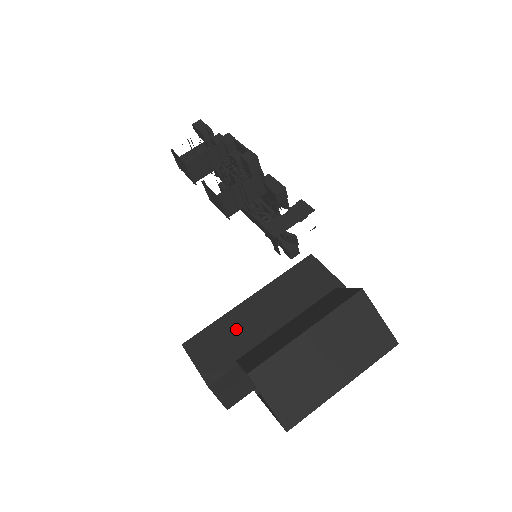
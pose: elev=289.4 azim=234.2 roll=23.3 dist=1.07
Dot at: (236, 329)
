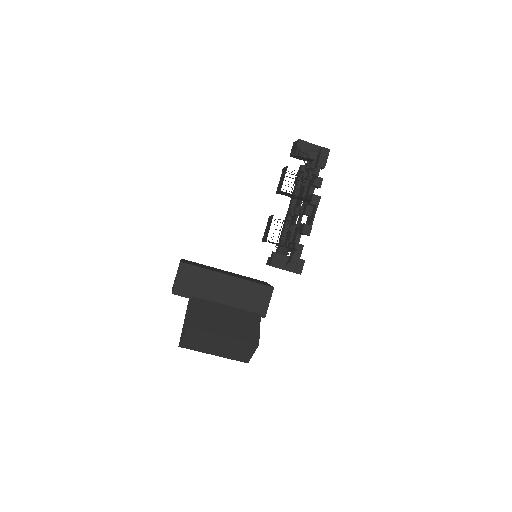
Dot at: (208, 283)
